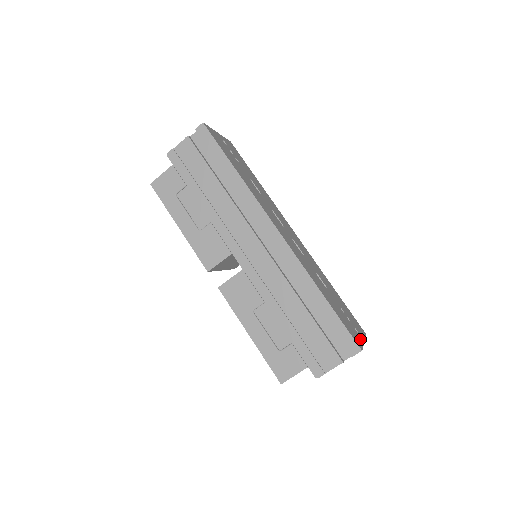
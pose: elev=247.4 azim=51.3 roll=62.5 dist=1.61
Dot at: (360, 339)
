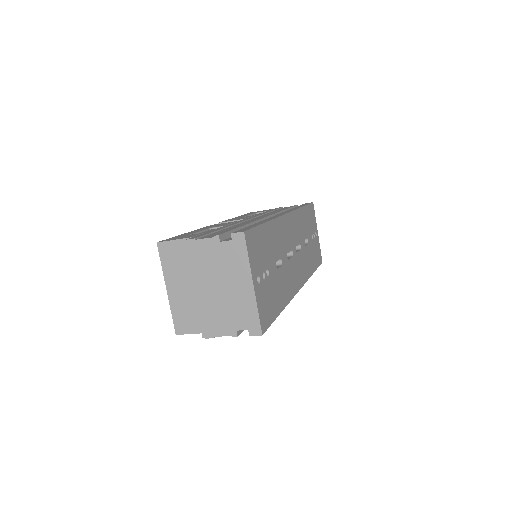
Dot at: (318, 242)
